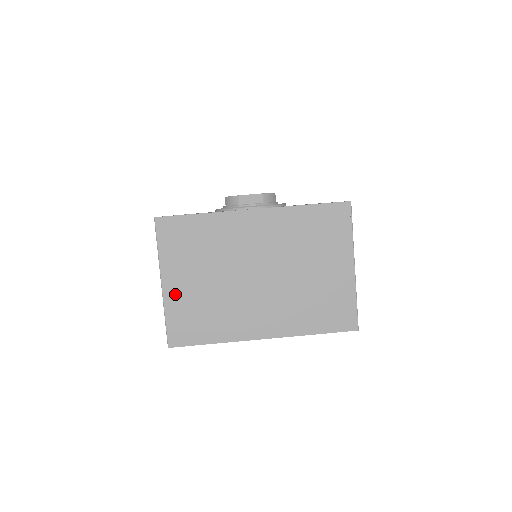
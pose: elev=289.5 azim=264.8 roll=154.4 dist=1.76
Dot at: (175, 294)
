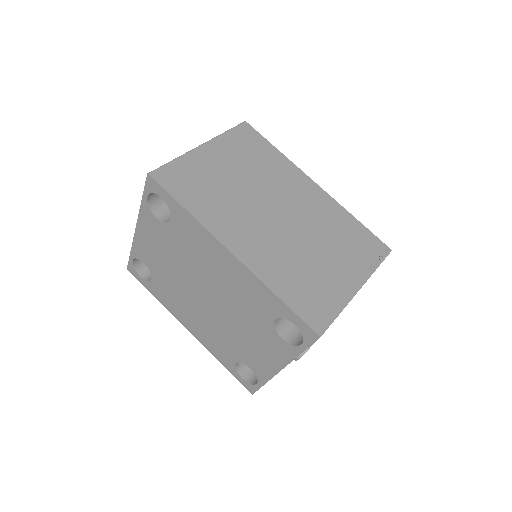
Dot at: (202, 158)
